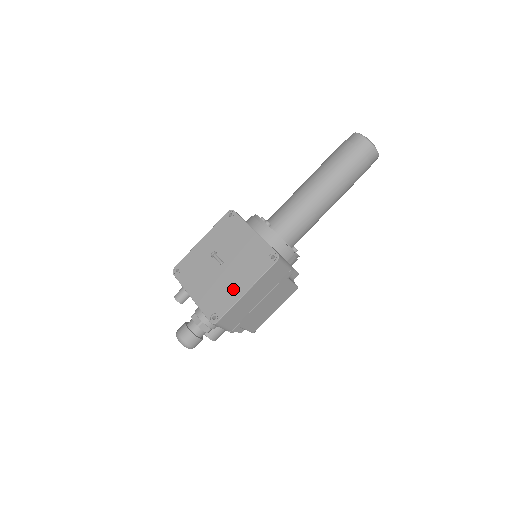
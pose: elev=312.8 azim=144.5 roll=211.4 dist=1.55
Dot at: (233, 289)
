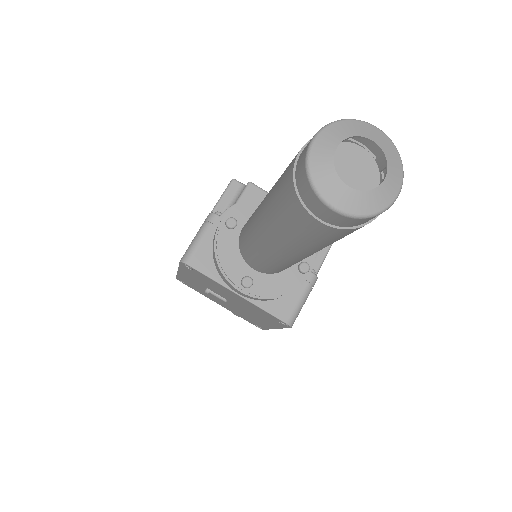
Dot at: (258, 321)
